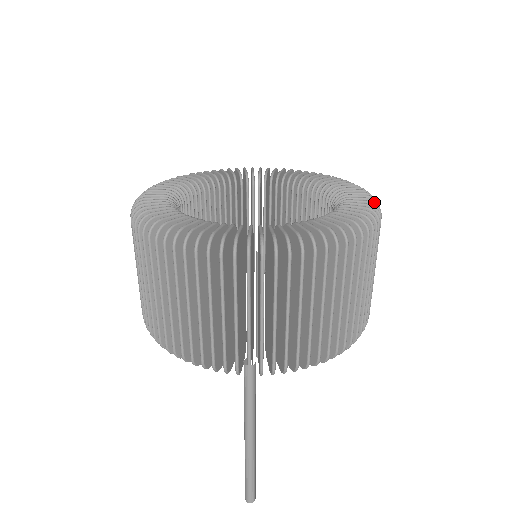
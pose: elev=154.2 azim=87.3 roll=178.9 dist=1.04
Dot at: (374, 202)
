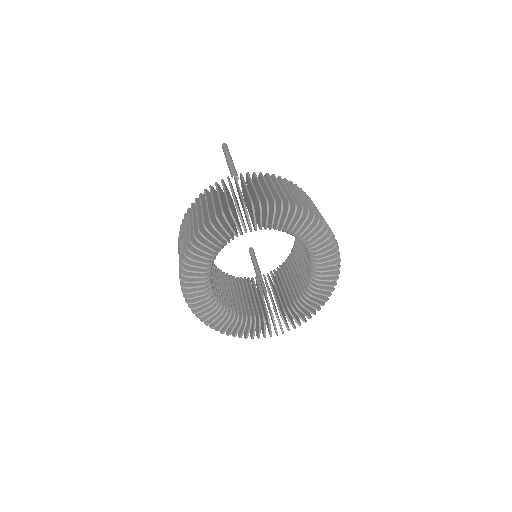
Dot at: occluded
